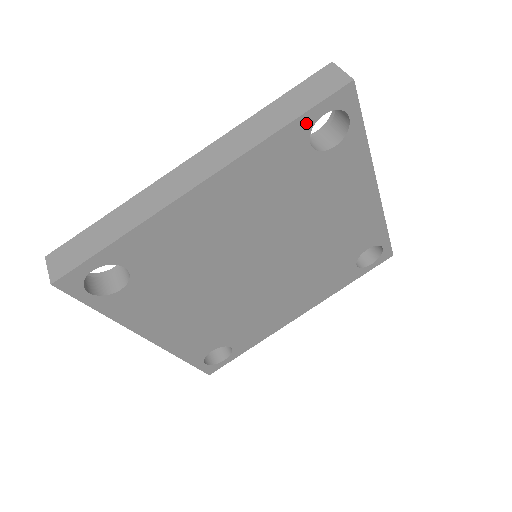
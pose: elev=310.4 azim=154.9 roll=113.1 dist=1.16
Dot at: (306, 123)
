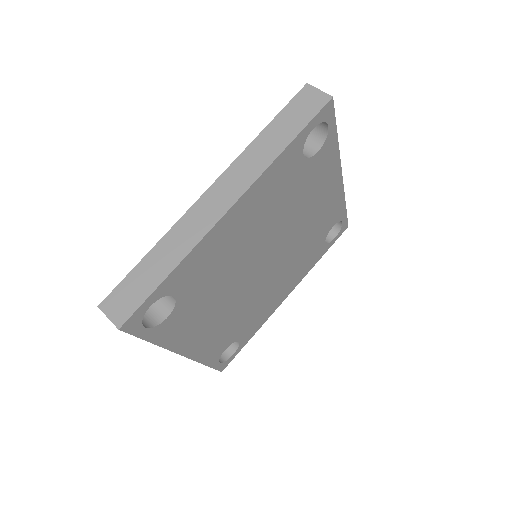
Dot at: (302, 138)
